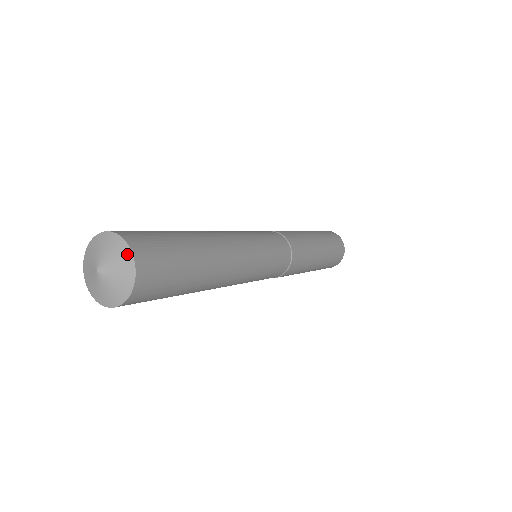
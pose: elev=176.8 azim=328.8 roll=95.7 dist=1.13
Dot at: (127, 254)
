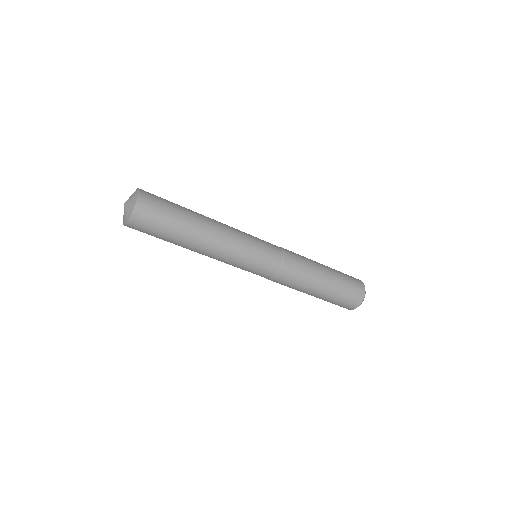
Dot at: (135, 199)
